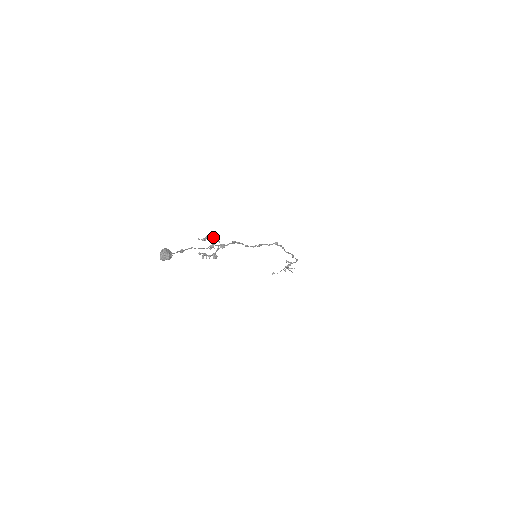
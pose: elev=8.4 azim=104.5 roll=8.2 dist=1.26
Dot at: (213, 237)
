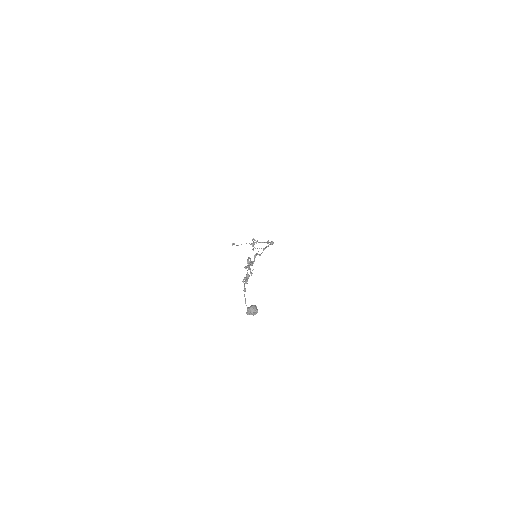
Dot at: (249, 258)
